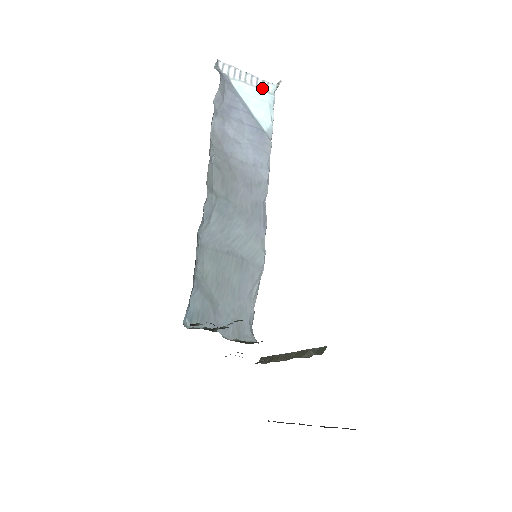
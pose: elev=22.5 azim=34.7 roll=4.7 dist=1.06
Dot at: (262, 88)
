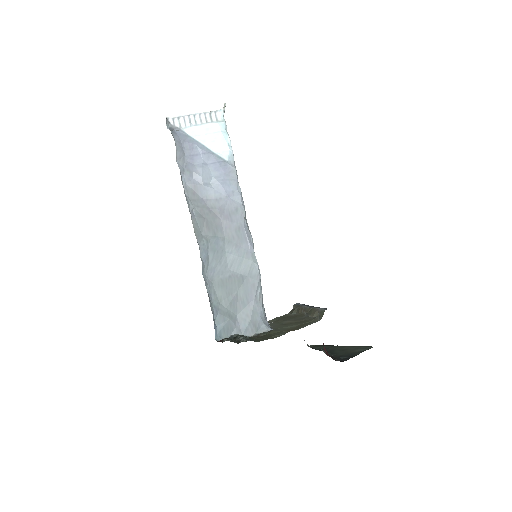
Dot at: (212, 120)
